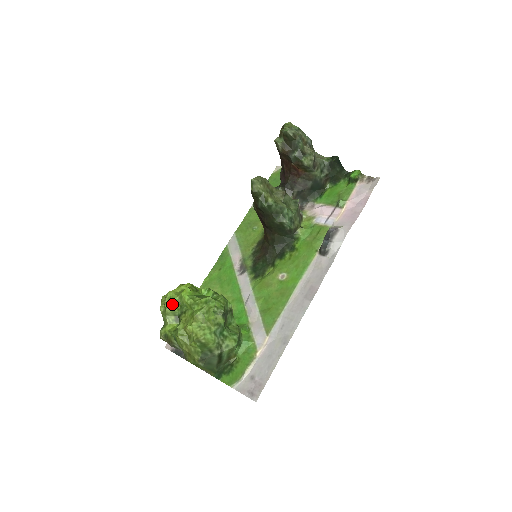
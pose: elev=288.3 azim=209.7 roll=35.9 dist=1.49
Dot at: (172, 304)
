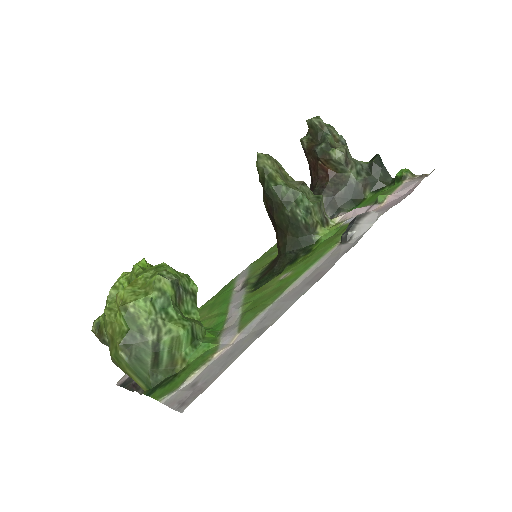
Dot at: (120, 283)
